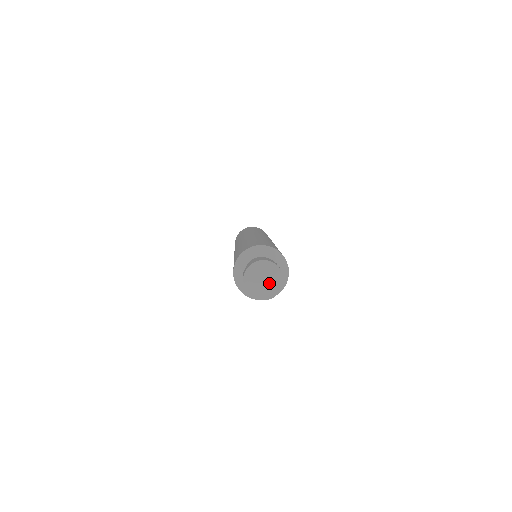
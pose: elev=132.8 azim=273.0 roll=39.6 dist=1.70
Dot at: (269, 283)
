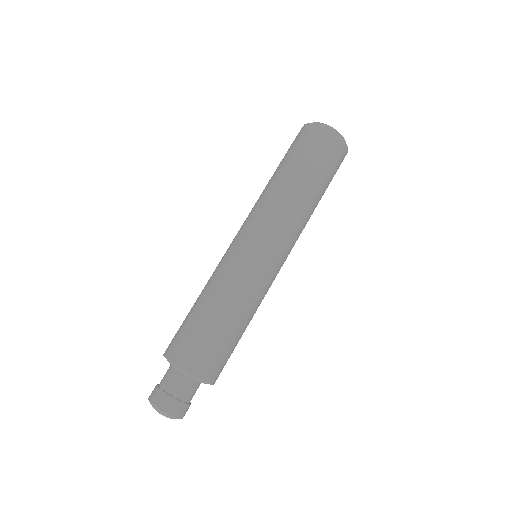
Dot at: occluded
